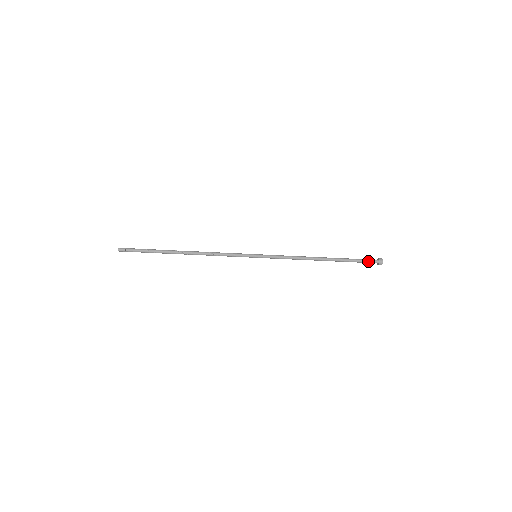
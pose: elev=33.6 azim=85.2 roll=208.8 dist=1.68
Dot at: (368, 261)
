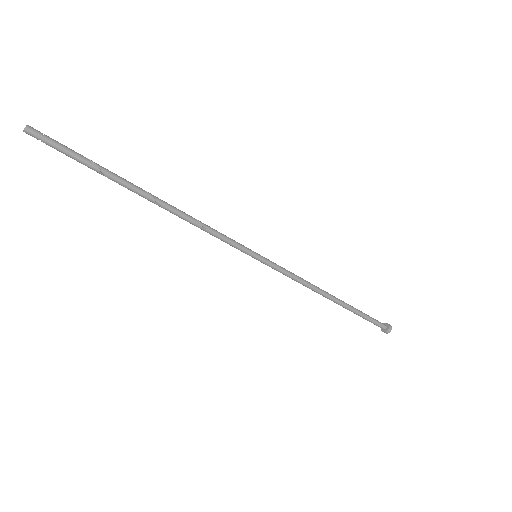
Dot at: (377, 321)
